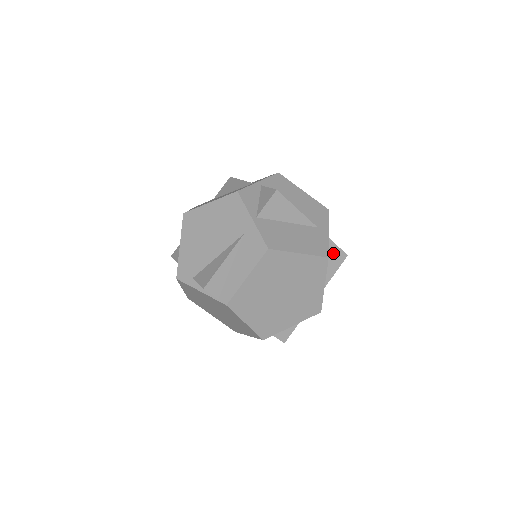
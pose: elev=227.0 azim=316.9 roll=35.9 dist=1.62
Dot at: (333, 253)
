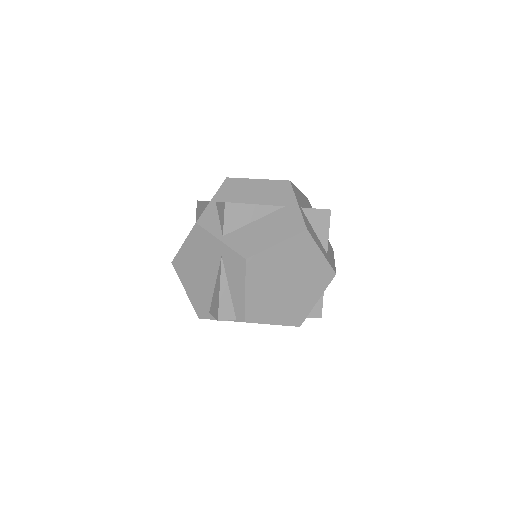
Dot at: (315, 217)
